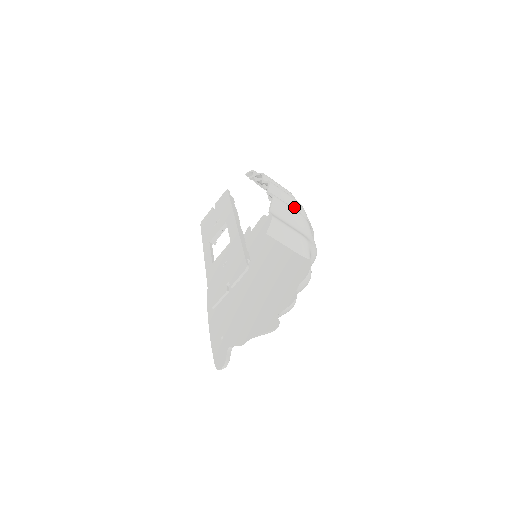
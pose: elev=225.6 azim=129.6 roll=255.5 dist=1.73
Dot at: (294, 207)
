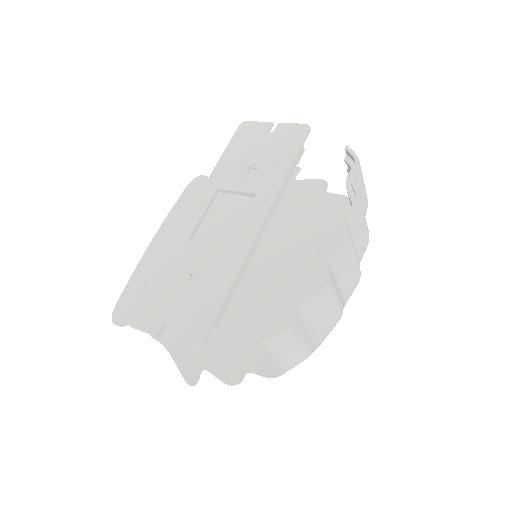
Dot at: (346, 284)
